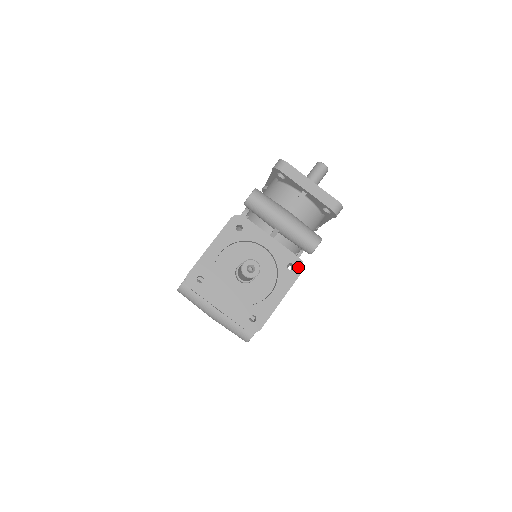
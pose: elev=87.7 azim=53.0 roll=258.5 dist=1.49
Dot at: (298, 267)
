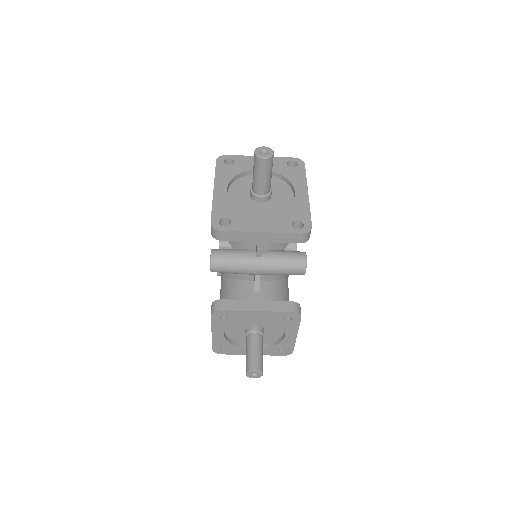
Dot at: (295, 317)
